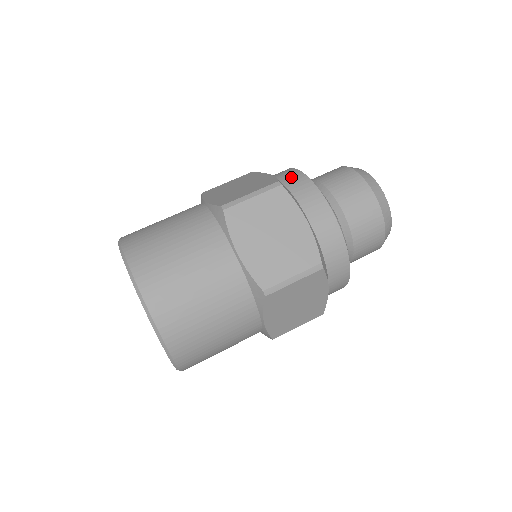
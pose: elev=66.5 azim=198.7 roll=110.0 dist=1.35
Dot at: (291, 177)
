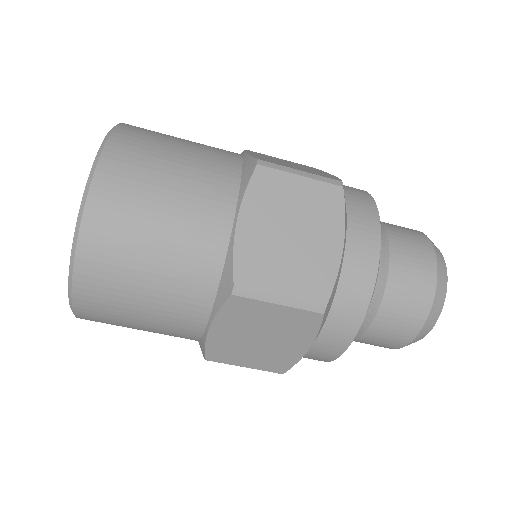
Dot at: (357, 280)
